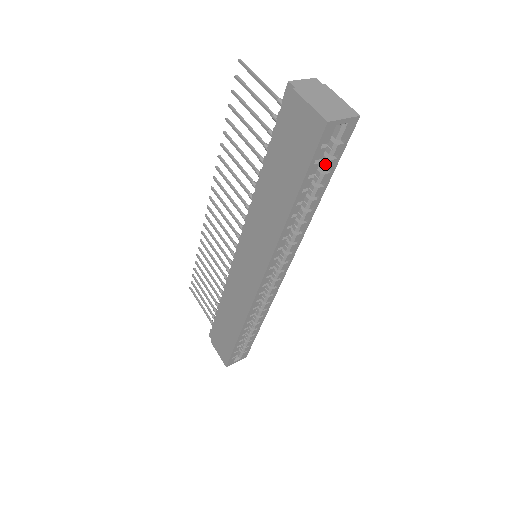
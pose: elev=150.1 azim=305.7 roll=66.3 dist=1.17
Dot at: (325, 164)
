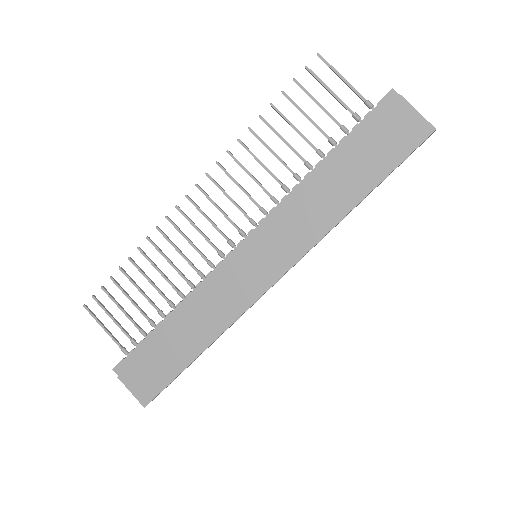
Dot at: occluded
